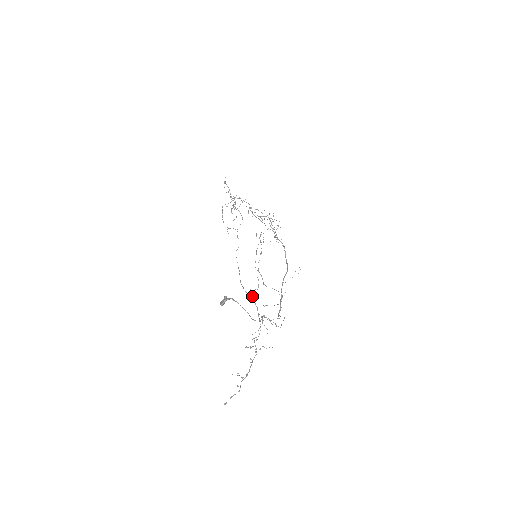
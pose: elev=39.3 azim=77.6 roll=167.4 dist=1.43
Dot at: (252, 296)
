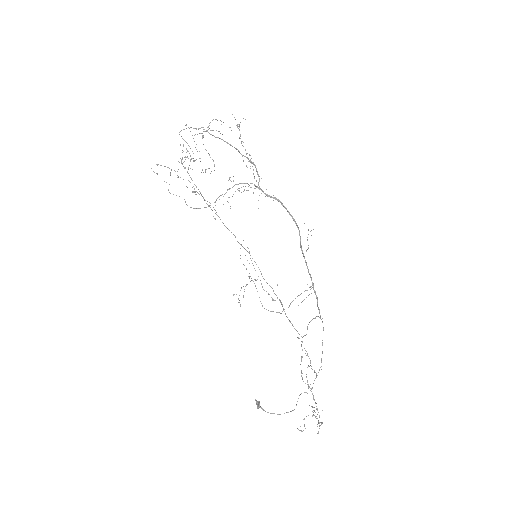
Dot at: occluded
